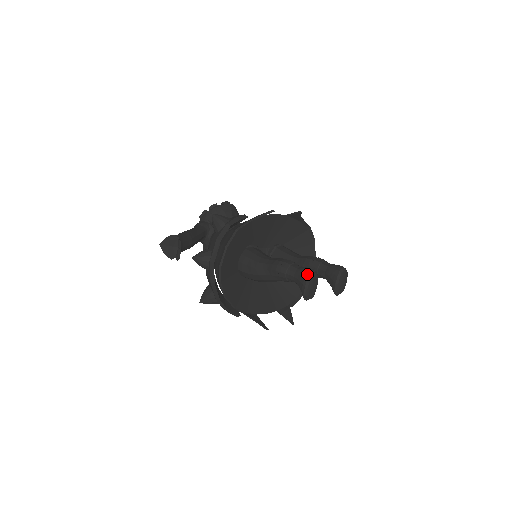
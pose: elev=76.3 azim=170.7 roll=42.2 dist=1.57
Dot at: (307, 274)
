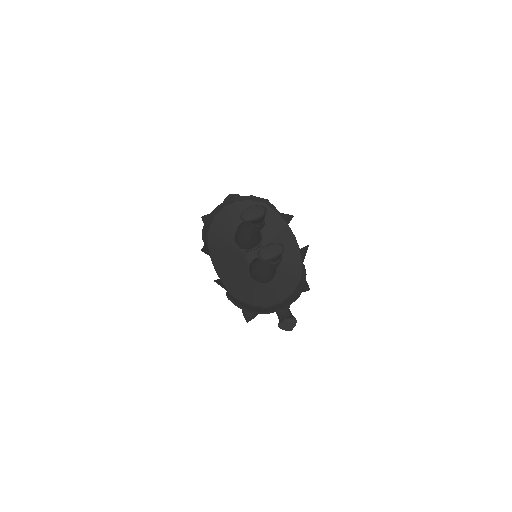
Dot at: (261, 205)
